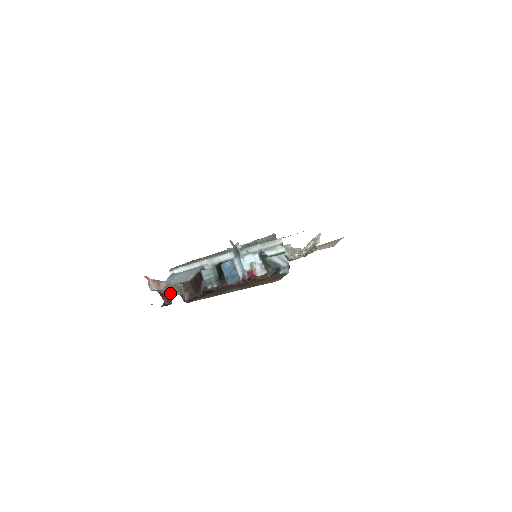
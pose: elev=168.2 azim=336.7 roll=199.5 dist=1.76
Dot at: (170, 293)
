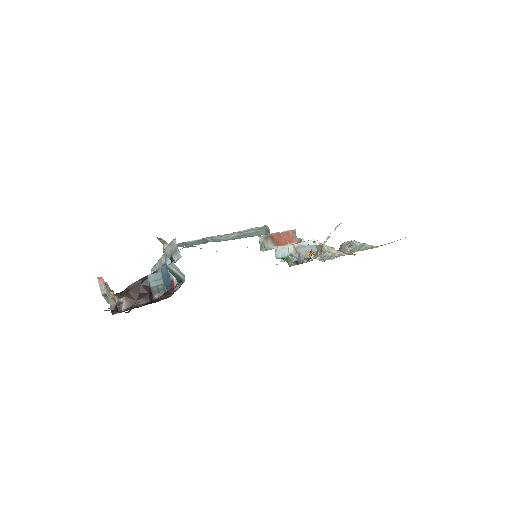
Dot at: (108, 300)
